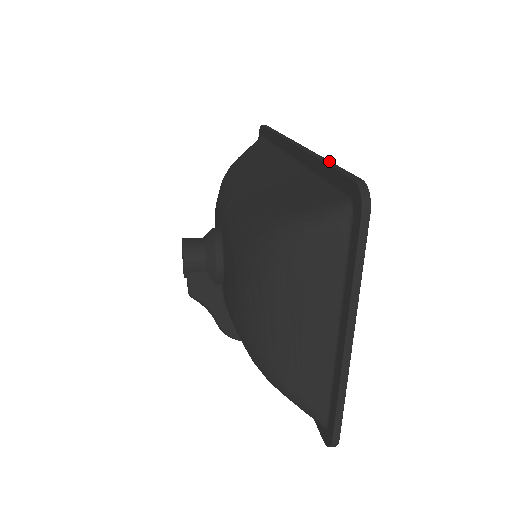
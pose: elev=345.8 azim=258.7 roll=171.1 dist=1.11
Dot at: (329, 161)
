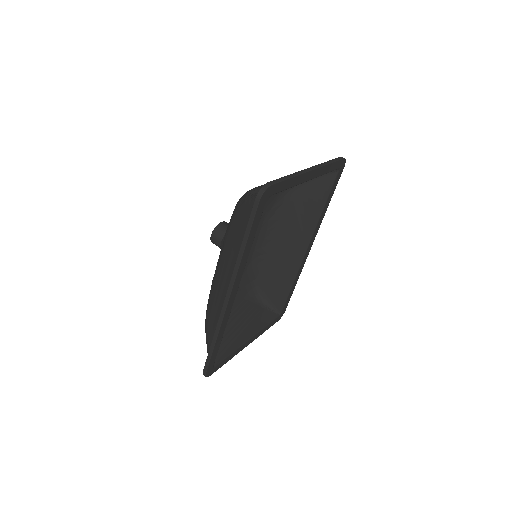
Dot at: (214, 345)
